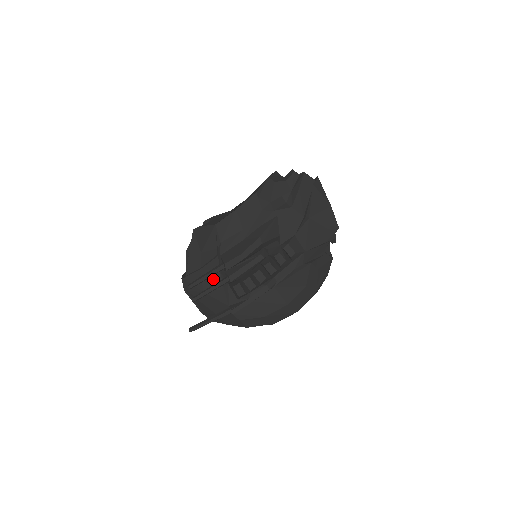
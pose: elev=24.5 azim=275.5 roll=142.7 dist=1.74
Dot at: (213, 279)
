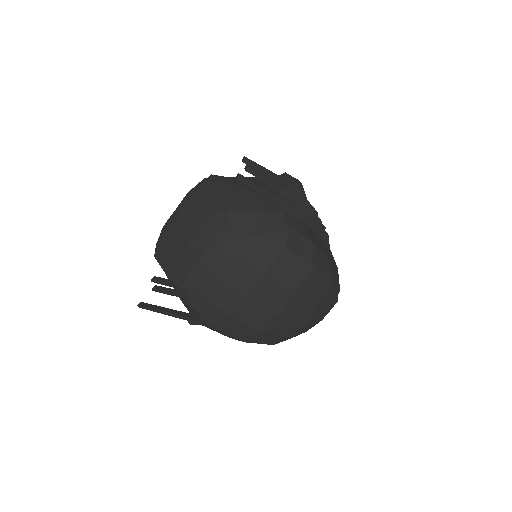
Dot at: occluded
